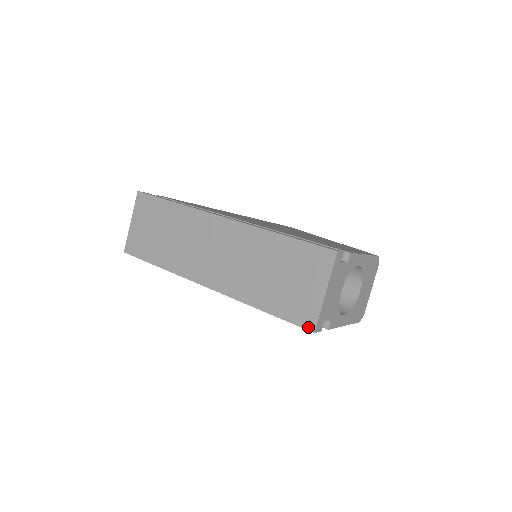
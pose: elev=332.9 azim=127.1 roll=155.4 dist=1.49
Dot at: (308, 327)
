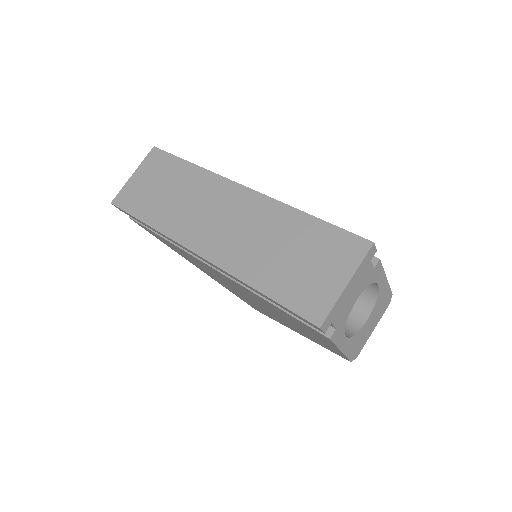
Dot at: (314, 320)
